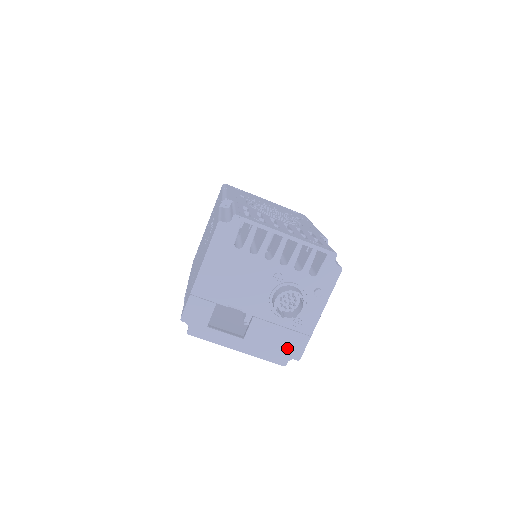
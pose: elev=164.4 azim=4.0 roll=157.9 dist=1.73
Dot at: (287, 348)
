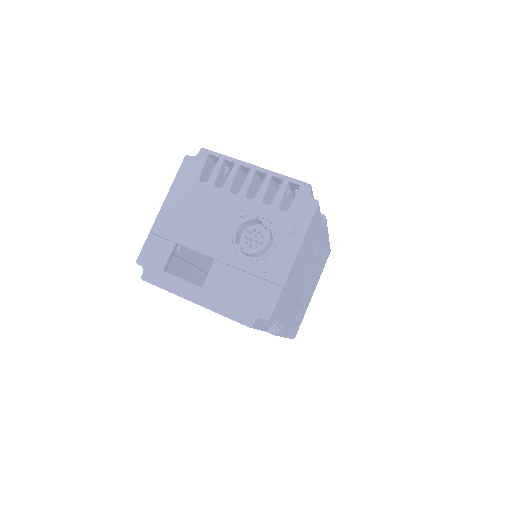
Dot at: (253, 302)
